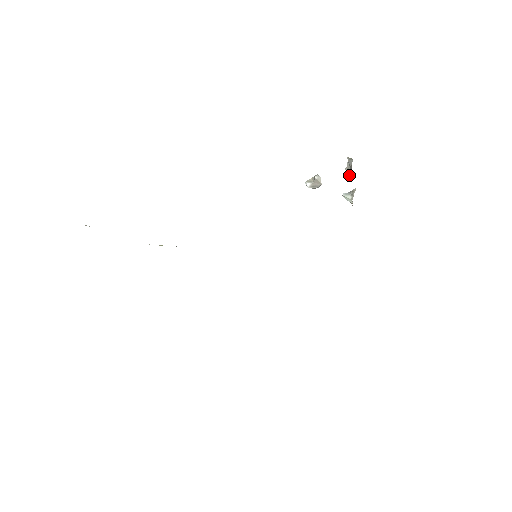
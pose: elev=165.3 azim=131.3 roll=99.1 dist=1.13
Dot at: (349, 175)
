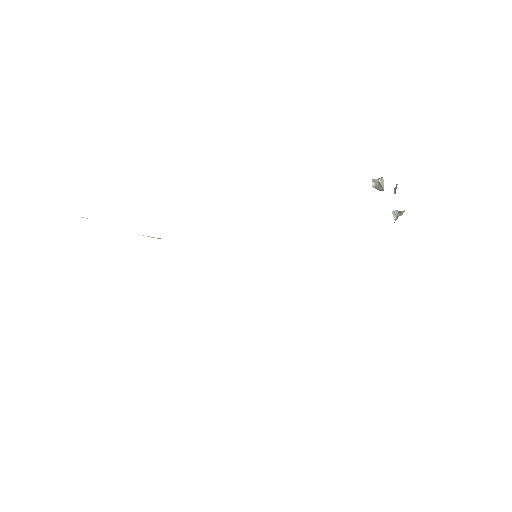
Dot at: occluded
